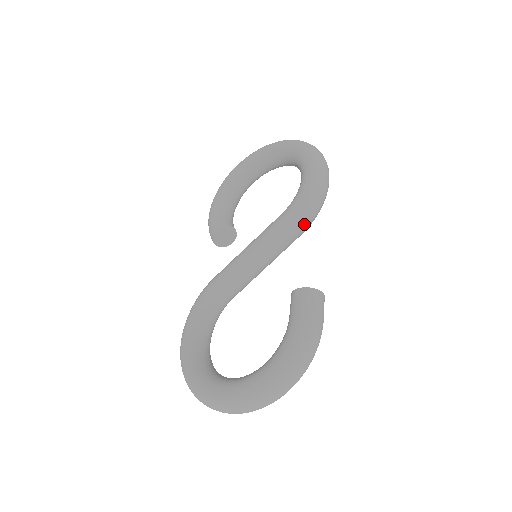
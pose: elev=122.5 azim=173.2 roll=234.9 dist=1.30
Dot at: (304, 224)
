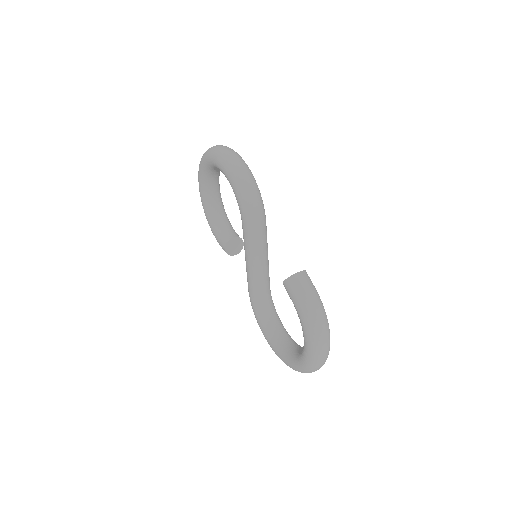
Dot at: (259, 220)
